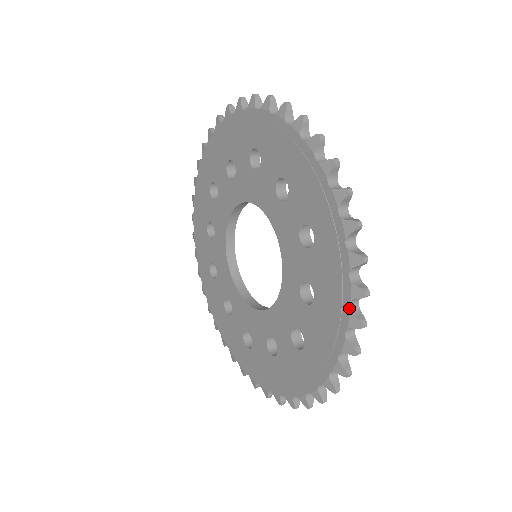
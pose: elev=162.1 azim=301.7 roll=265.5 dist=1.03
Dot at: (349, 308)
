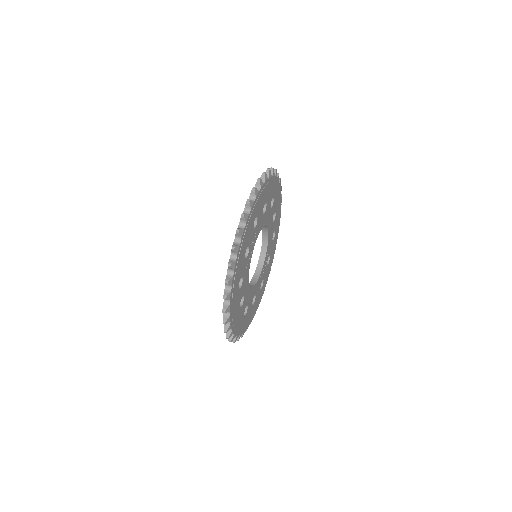
Dot at: (234, 241)
